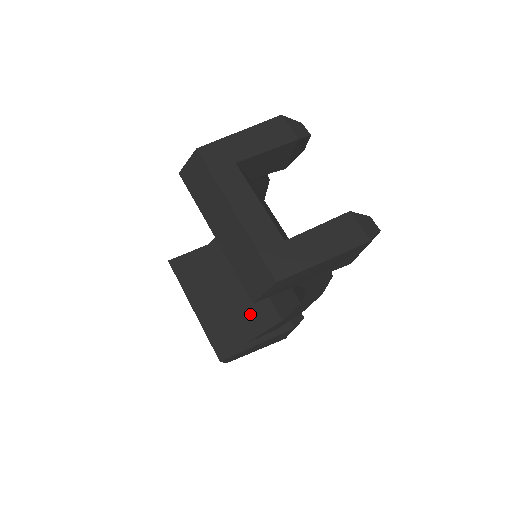
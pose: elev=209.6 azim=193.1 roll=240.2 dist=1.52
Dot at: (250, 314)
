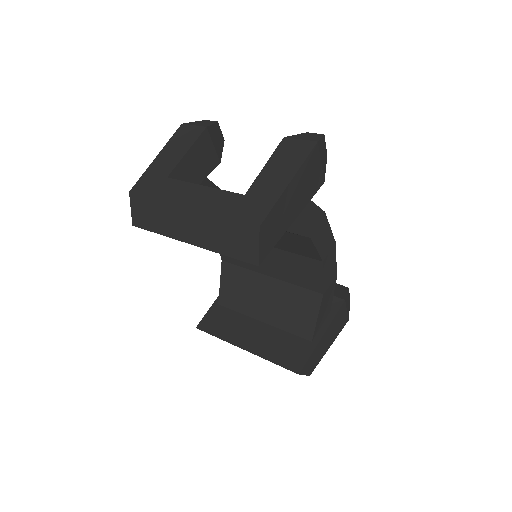
Dot at: (294, 314)
